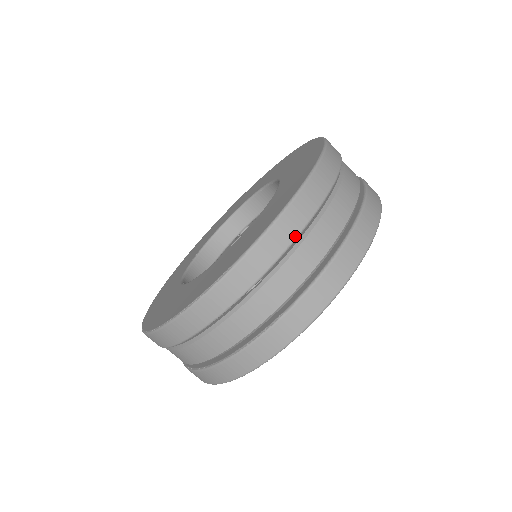
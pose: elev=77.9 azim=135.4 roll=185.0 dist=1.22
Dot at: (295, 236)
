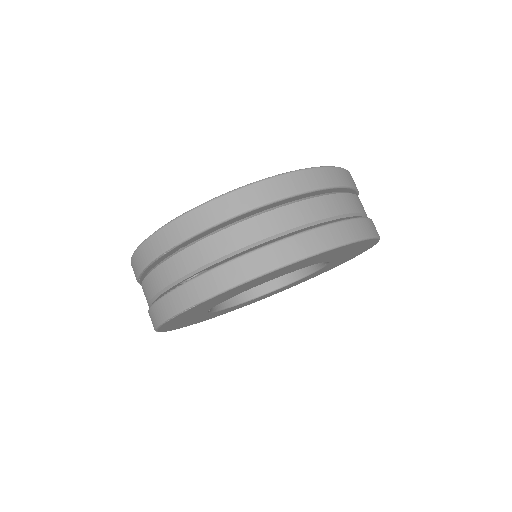
Dot at: (220, 220)
